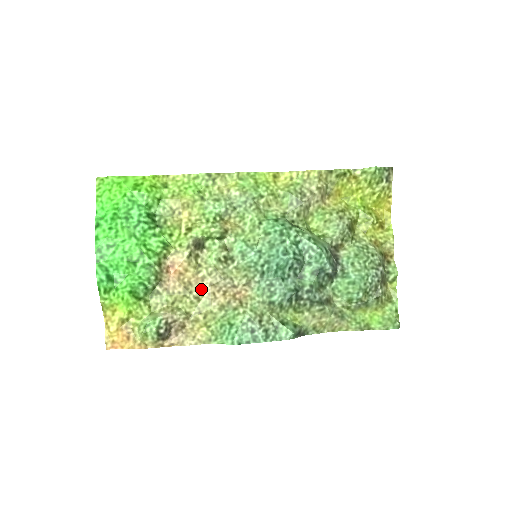
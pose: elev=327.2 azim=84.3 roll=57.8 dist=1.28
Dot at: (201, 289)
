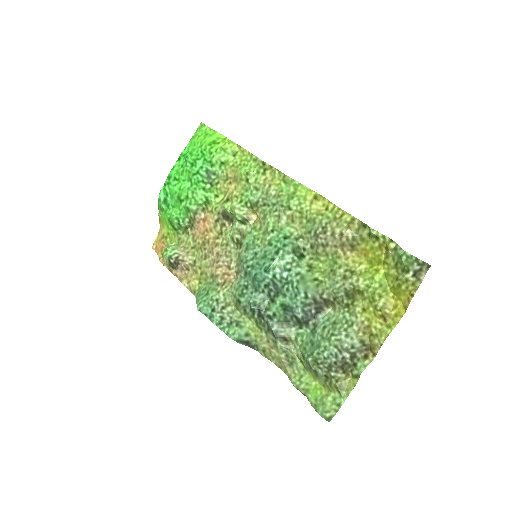
Dot at: (211, 252)
